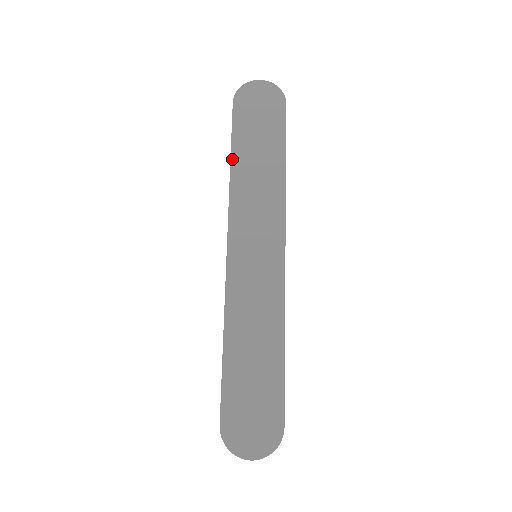
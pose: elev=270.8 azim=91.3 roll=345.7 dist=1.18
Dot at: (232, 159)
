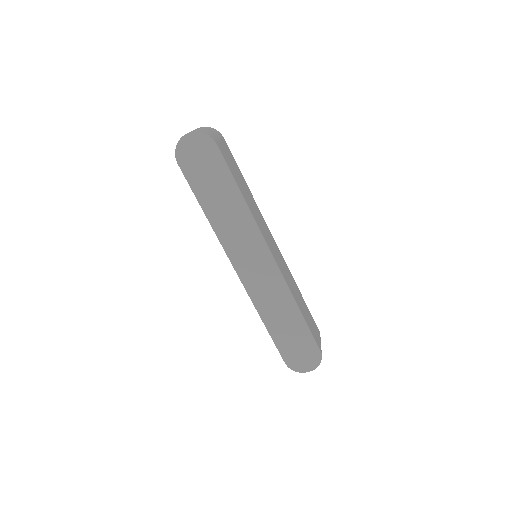
Dot at: (204, 210)
